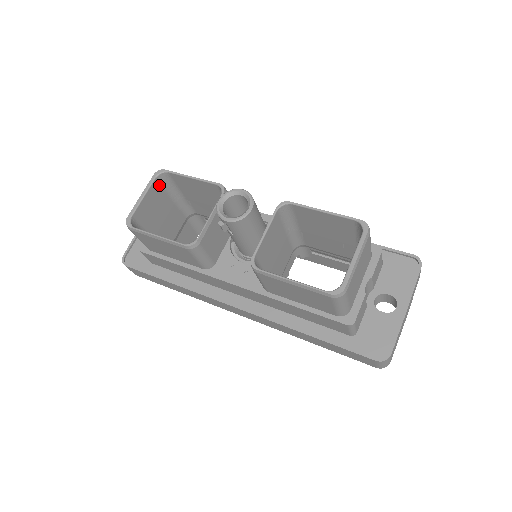
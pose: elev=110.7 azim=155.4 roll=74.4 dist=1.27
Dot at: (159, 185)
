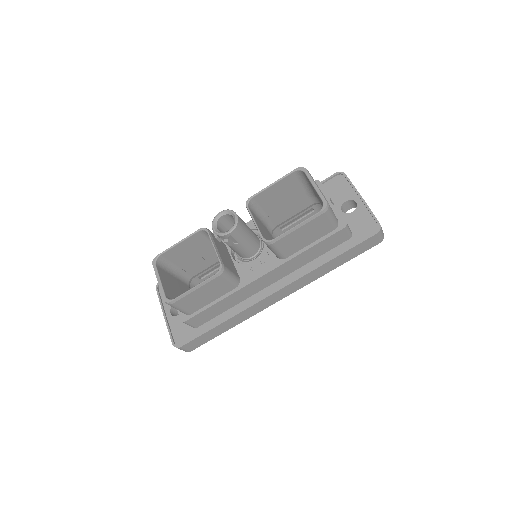
Dot at: (161, 269)
